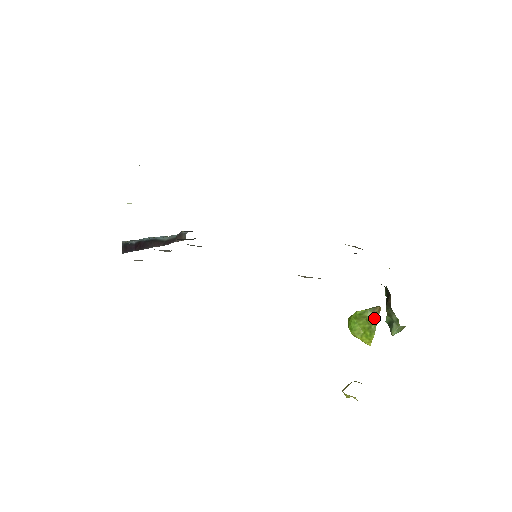
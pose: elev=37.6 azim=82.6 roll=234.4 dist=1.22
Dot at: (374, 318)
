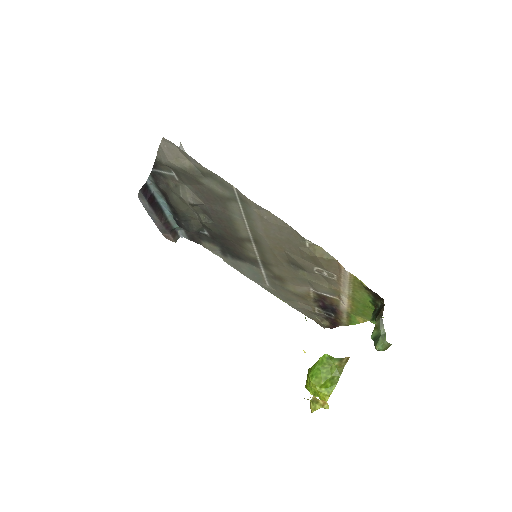
Dot at: (340, 368)
